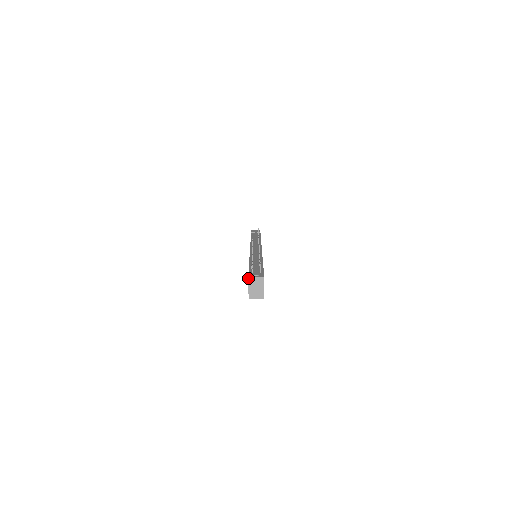
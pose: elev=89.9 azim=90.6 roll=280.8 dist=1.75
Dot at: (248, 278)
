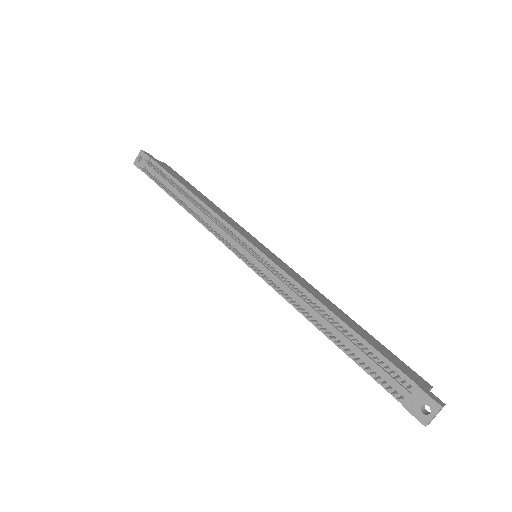
Dot at: occluded
